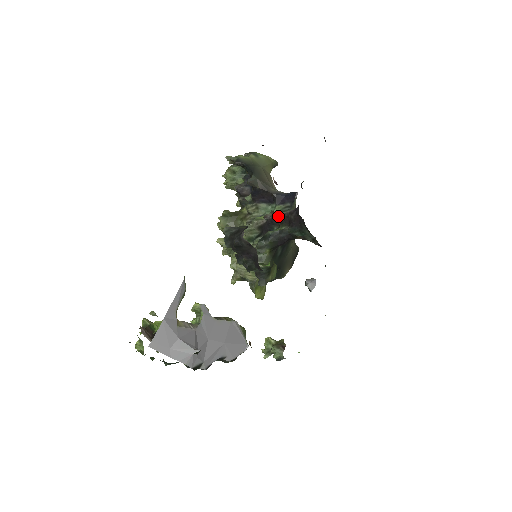
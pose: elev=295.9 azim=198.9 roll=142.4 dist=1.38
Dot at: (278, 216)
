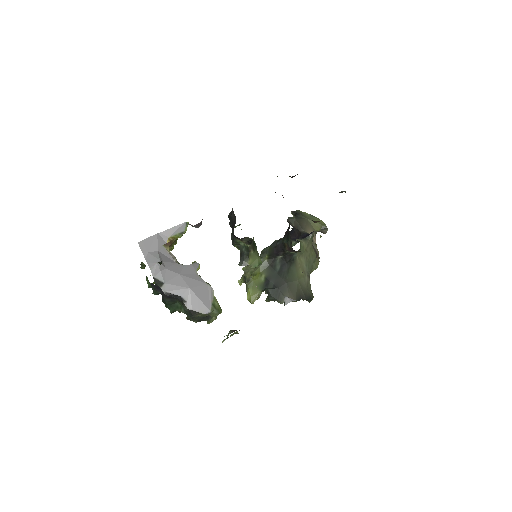
Dot at: occluded
